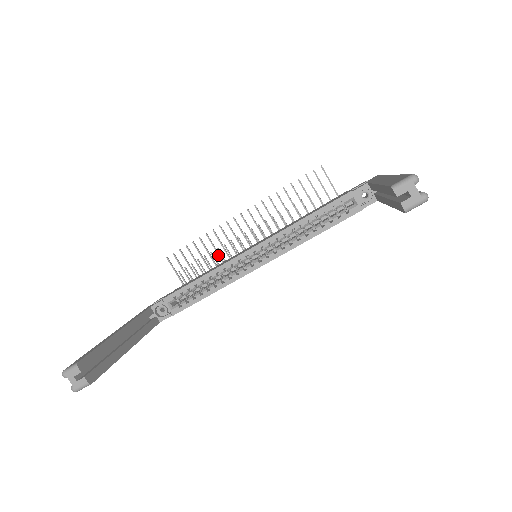
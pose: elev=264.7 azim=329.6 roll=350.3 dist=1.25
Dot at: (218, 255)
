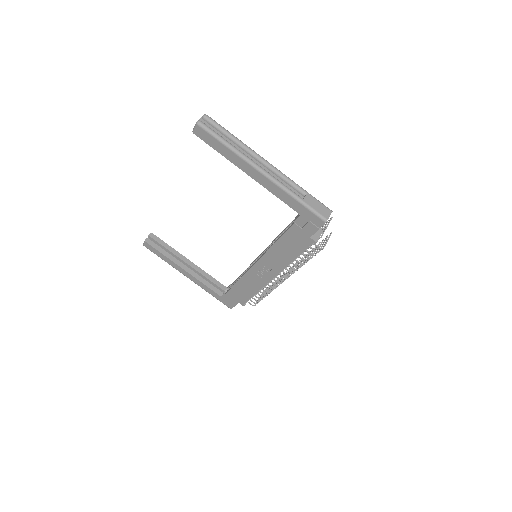
Dot at: occluded
